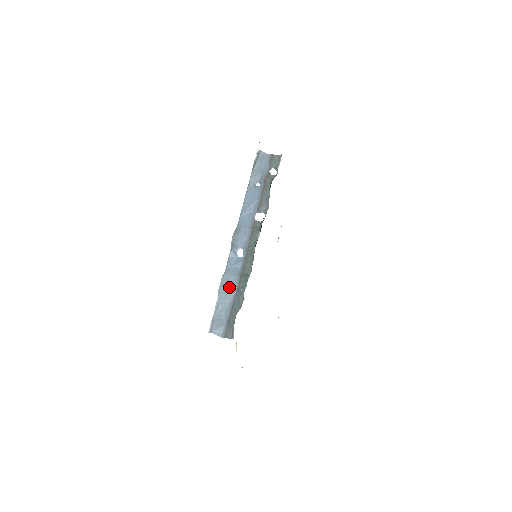
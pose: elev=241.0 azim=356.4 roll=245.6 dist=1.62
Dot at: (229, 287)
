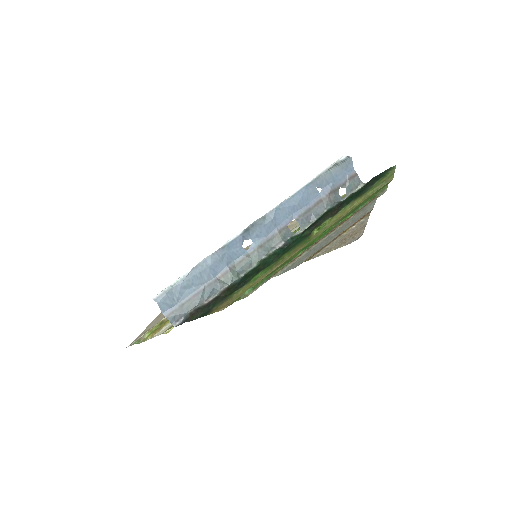
Dot at: (210, 271)
